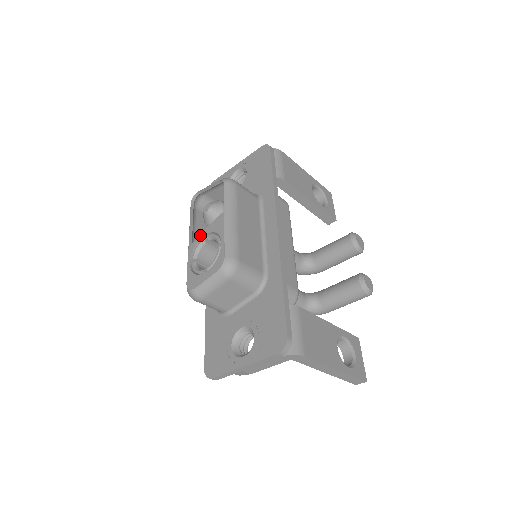
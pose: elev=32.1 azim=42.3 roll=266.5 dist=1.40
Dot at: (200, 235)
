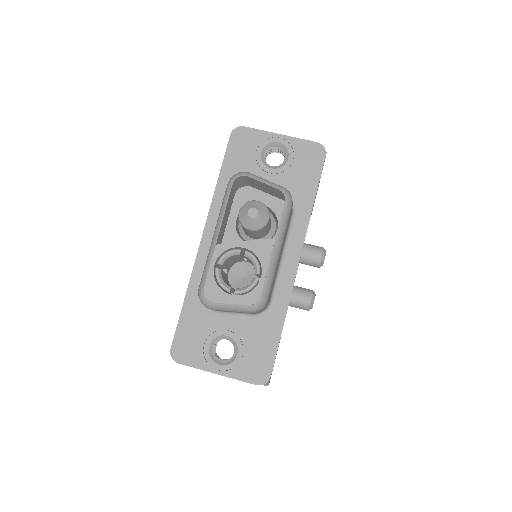
Dot at: (237, 242)
